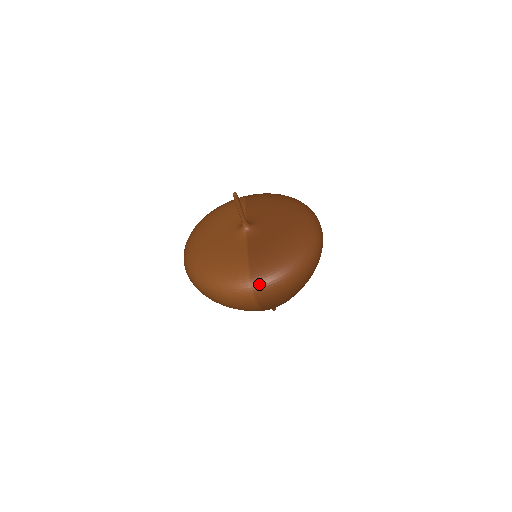
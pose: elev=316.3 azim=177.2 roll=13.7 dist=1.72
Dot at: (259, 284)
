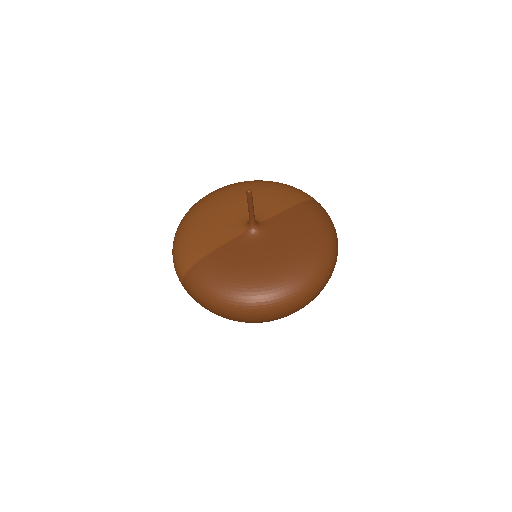
Dot at: (189, 280)
